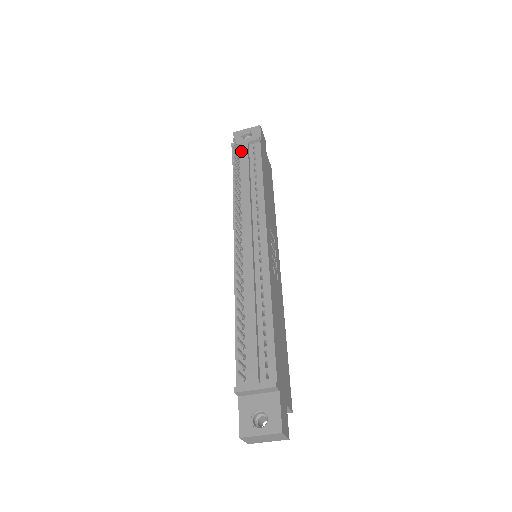
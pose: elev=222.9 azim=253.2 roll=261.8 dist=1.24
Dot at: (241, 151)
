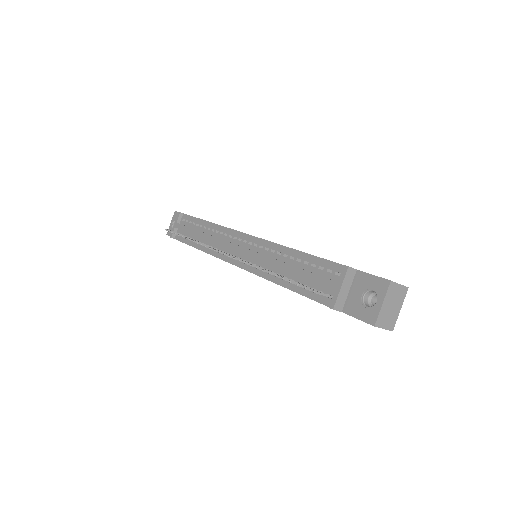
Dot at: (179, 232)
